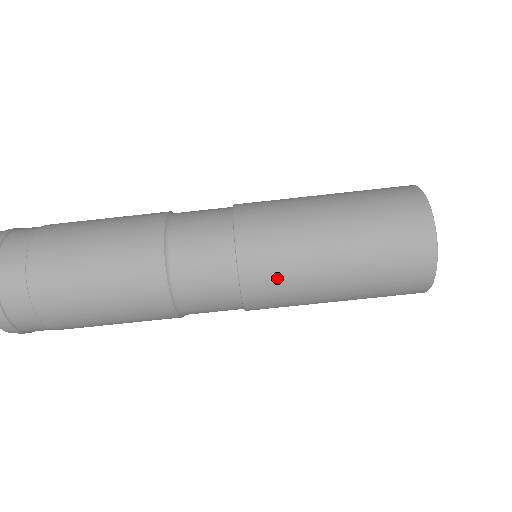
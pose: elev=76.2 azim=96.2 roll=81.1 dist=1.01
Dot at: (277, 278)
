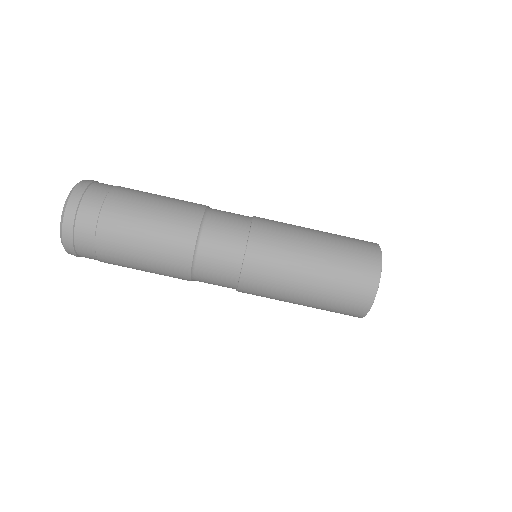
Dot at: (263, 291)
